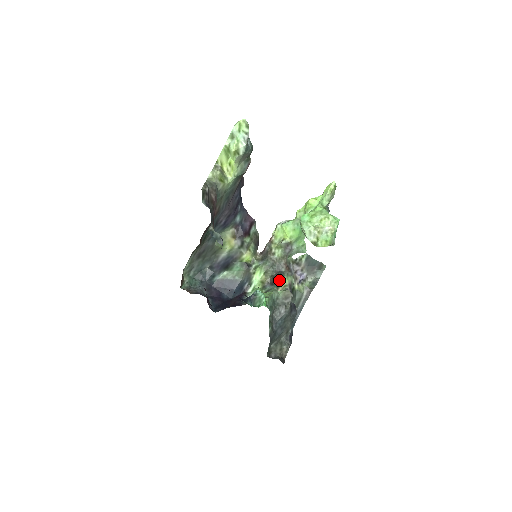
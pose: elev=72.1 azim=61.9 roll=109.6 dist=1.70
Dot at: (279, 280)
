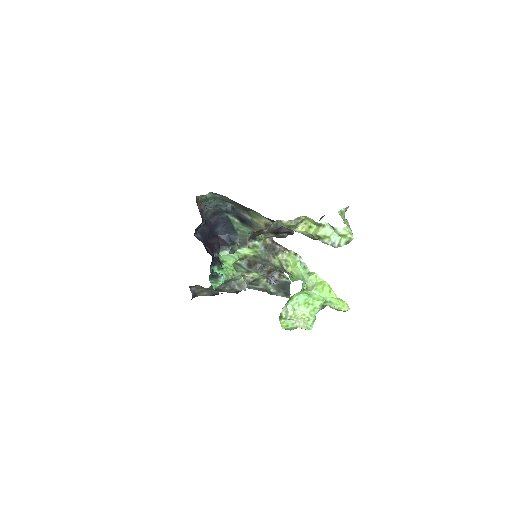
Dot at: (254, 271)
